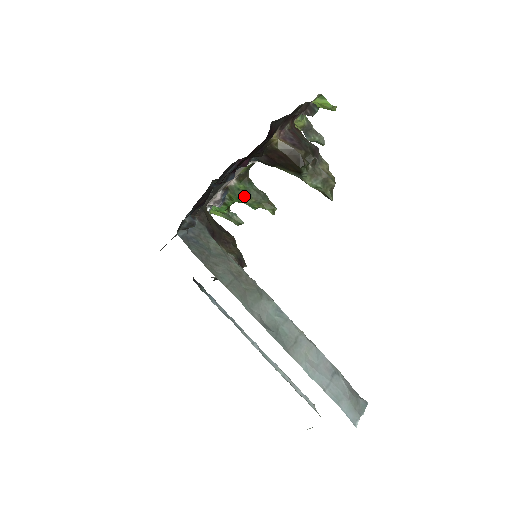
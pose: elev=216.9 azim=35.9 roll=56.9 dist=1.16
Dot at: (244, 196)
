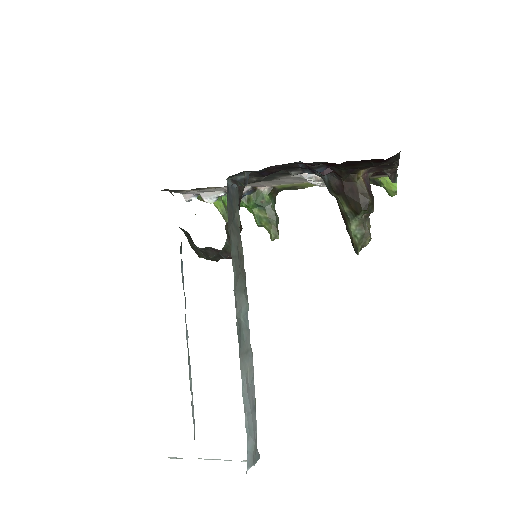
Dot at: (261, 207)
